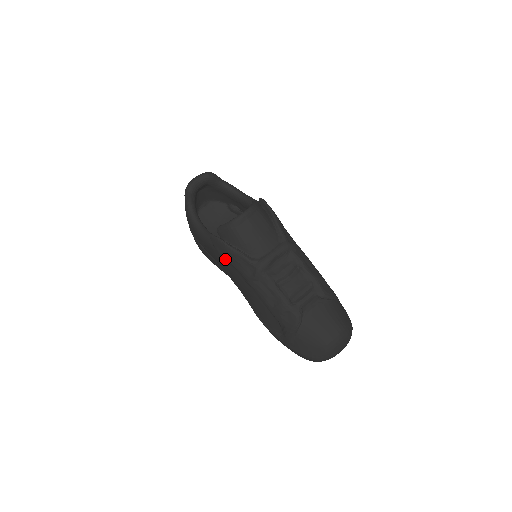
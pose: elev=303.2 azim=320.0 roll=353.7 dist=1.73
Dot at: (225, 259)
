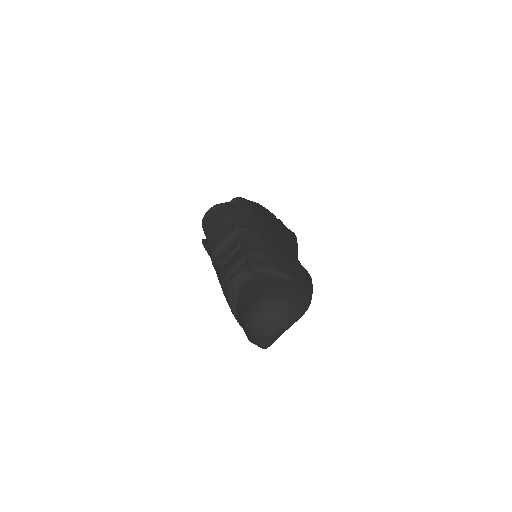
Dot at: occluded
